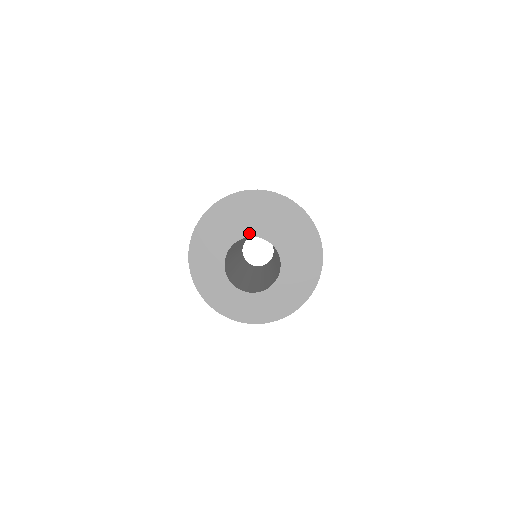
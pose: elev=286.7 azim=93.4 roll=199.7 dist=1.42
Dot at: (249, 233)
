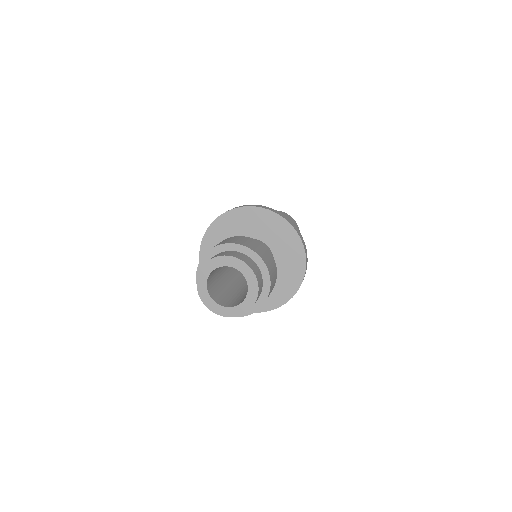
Dot at: (227, 263)
